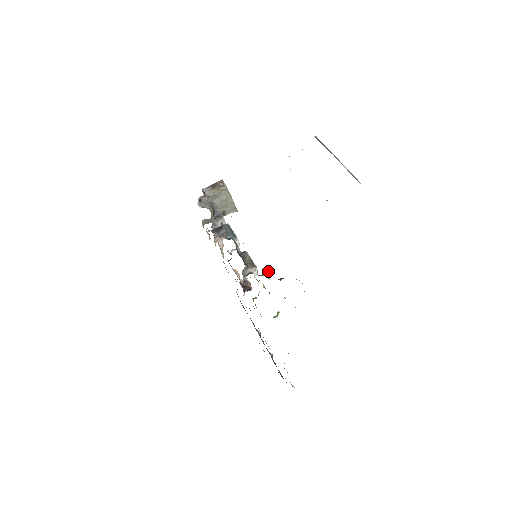
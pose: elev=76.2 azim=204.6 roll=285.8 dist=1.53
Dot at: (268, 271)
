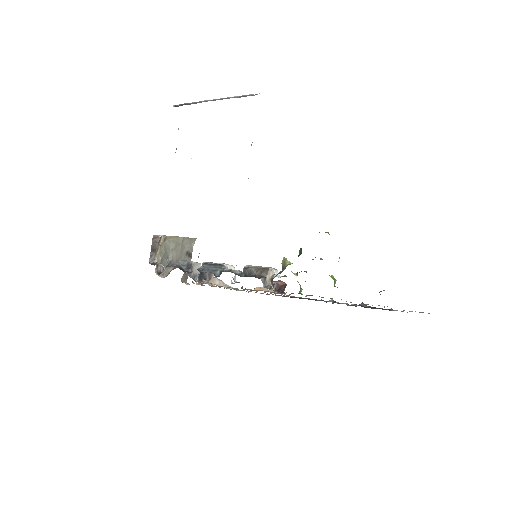
Dot at: (283, 259)
